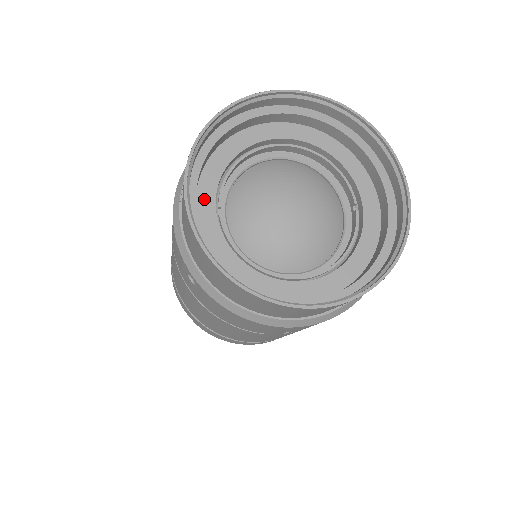
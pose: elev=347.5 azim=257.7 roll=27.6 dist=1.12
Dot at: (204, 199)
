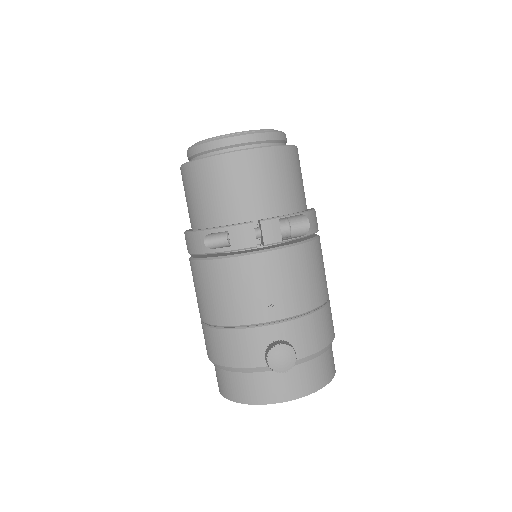
Dot at: occluded
